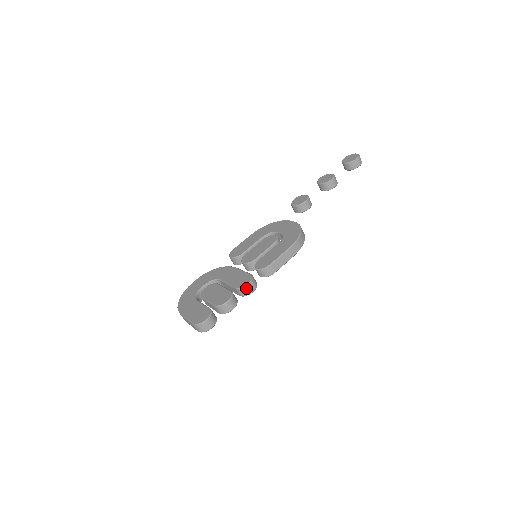
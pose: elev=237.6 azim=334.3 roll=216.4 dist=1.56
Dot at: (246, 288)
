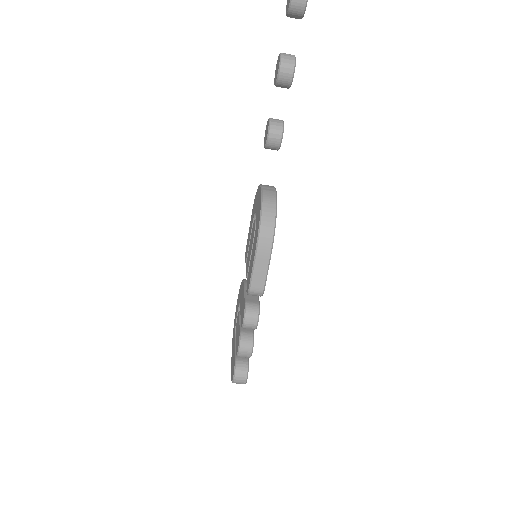
Dot at: (246, 326)
